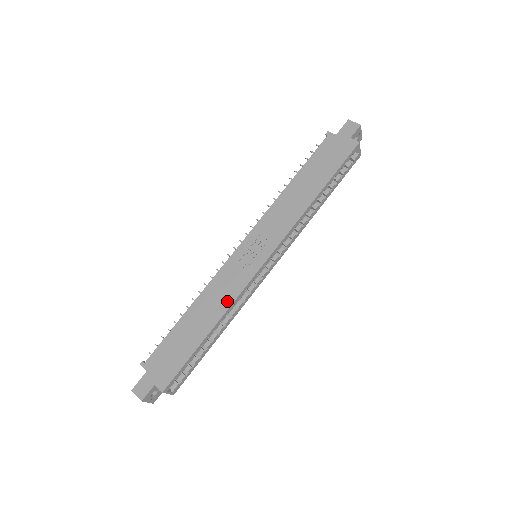
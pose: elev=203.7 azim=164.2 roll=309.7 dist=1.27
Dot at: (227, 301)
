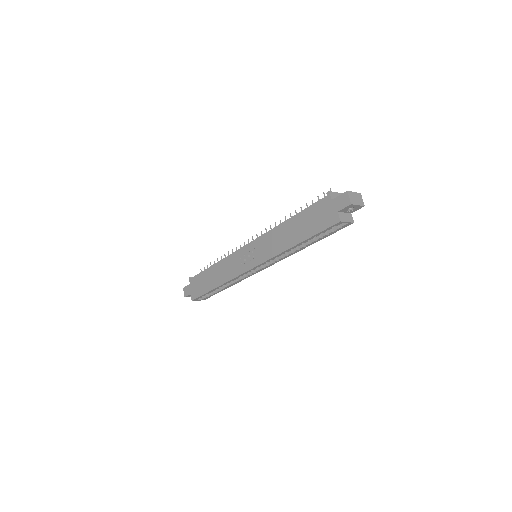
Dot at: (227, 277)
